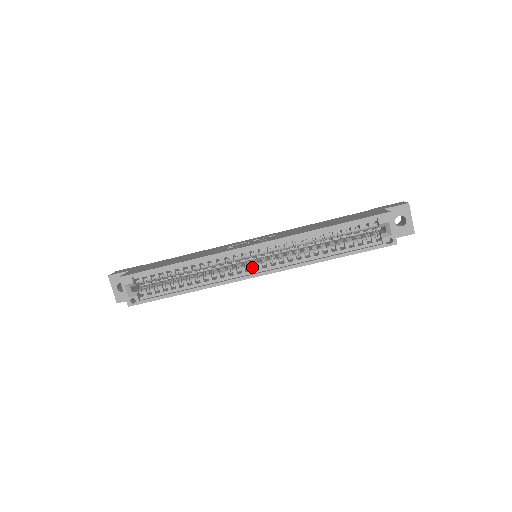
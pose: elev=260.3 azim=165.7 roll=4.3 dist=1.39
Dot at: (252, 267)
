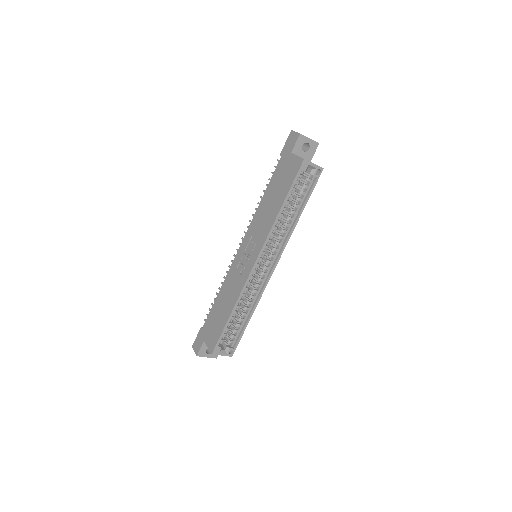
Dot at: (267, 268)
